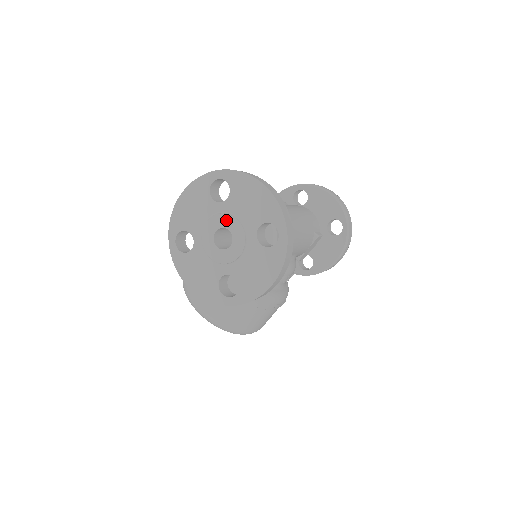
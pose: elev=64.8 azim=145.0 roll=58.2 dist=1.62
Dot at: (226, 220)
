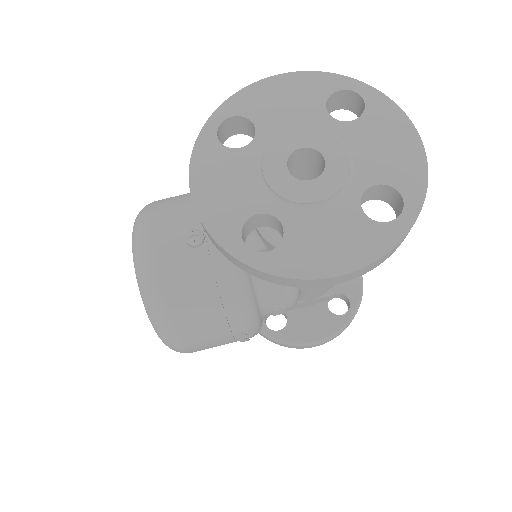
Dot at: (330, 144)
